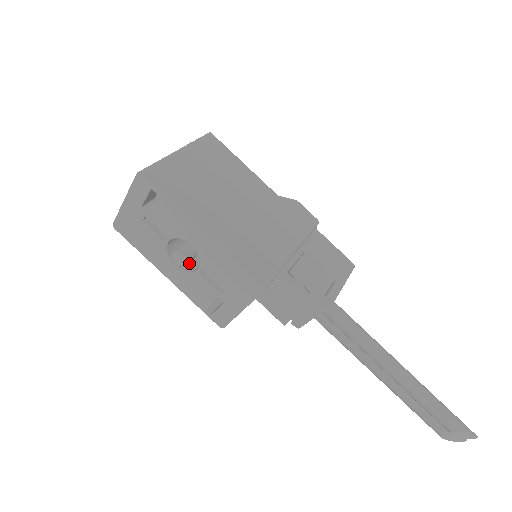
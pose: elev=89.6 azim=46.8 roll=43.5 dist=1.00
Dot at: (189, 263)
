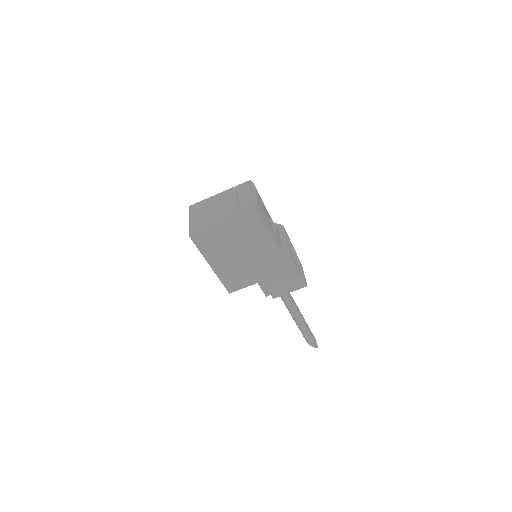
Dot at: occluded
